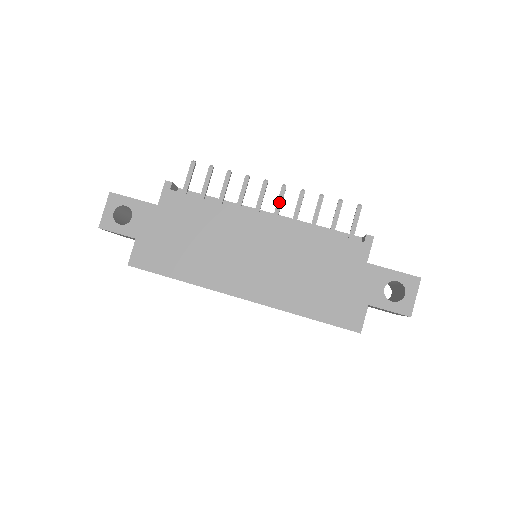
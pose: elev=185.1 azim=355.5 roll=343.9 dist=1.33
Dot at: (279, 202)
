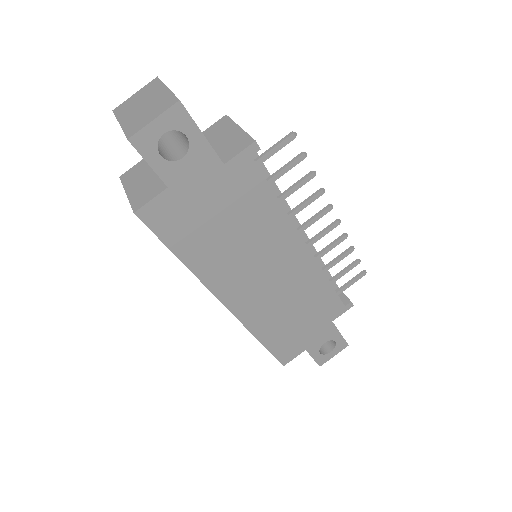
Dot at: (323, 234)
